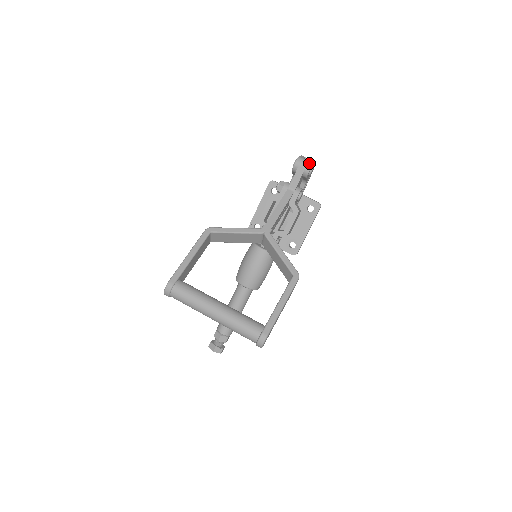
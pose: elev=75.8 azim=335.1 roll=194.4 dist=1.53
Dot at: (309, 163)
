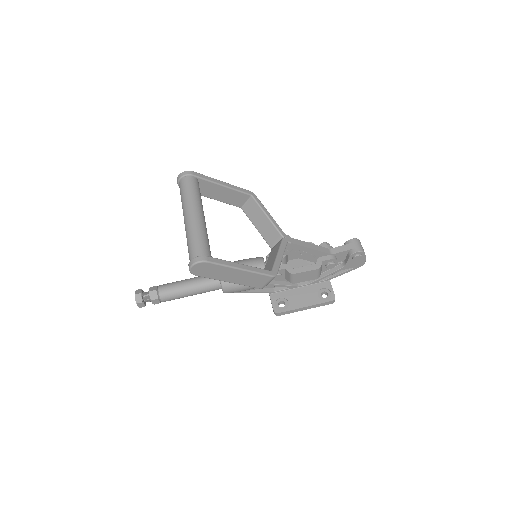
Dot at: (363, 249)
